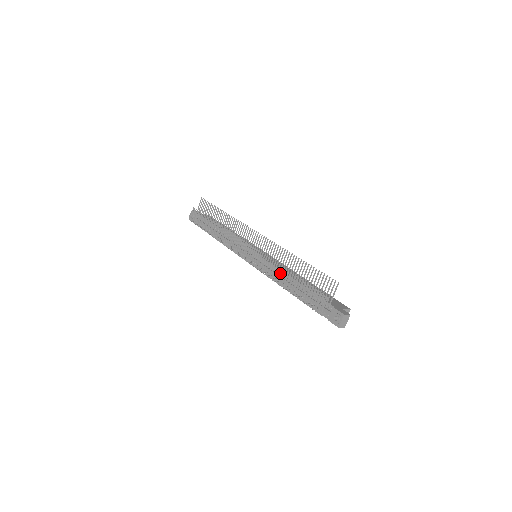
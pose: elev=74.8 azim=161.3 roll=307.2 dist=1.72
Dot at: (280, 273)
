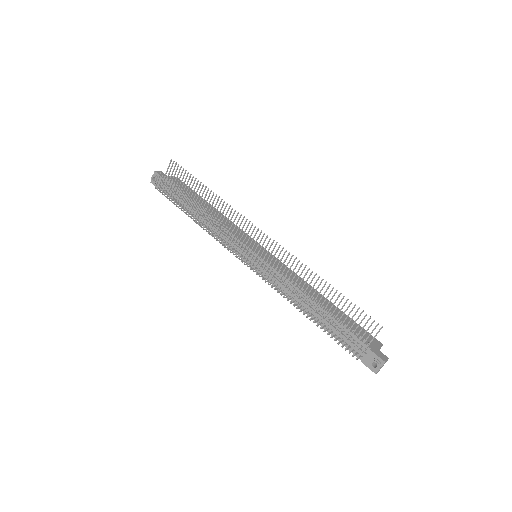
Dot at: (295, 290)
